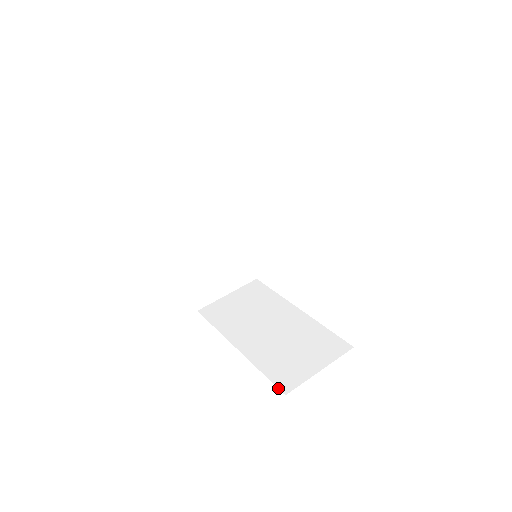
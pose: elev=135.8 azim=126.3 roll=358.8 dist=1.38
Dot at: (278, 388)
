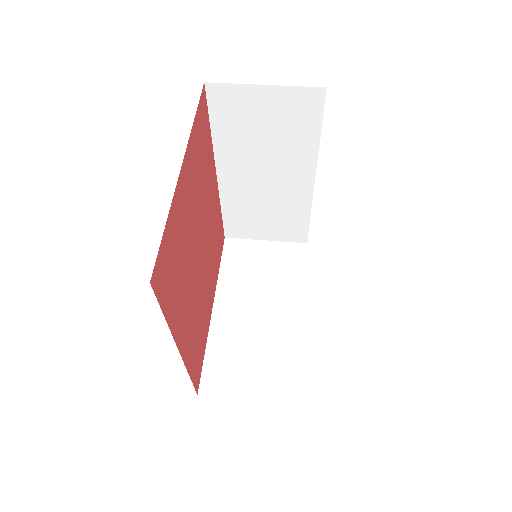
Dot at: (200, 382)
